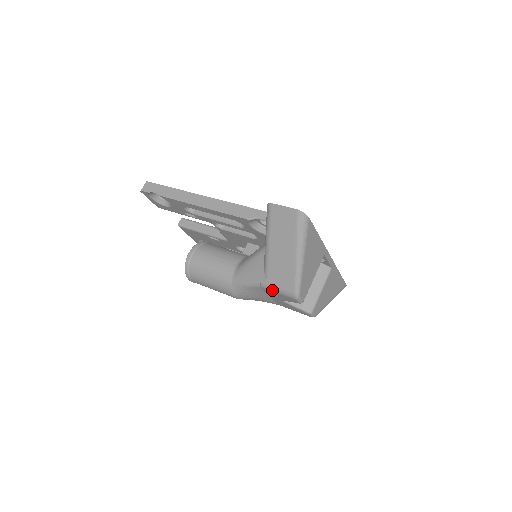
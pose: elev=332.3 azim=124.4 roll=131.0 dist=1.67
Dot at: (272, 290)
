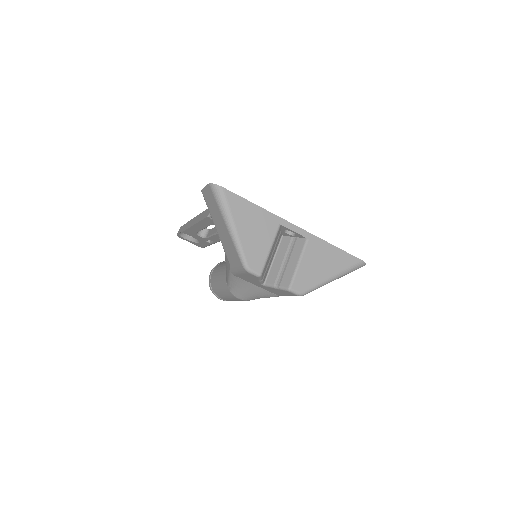
Dot at: (237, 273)
